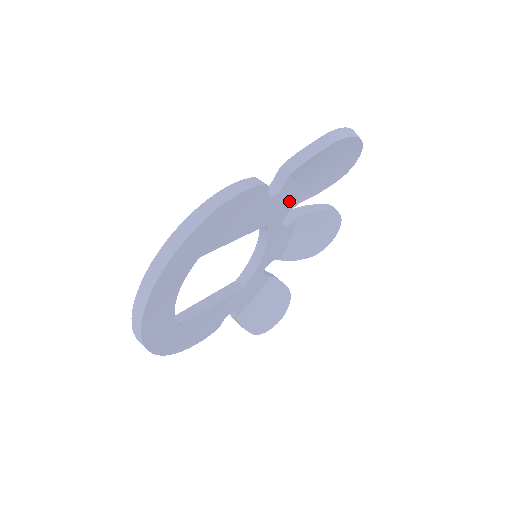
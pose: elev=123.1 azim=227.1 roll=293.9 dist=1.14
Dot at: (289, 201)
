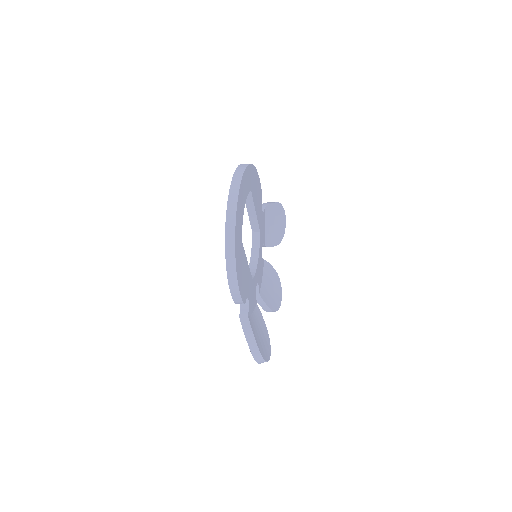
Dot at: (264, 232)
